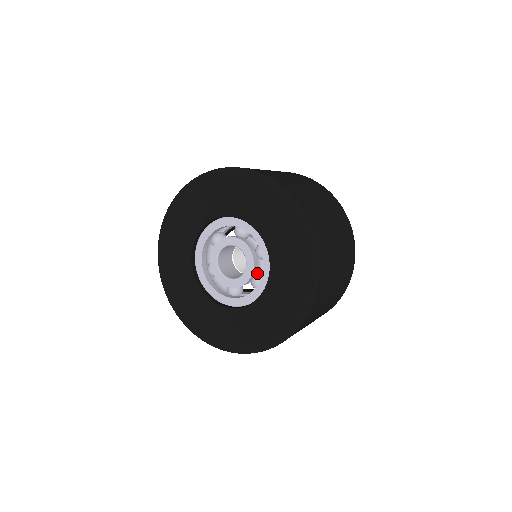
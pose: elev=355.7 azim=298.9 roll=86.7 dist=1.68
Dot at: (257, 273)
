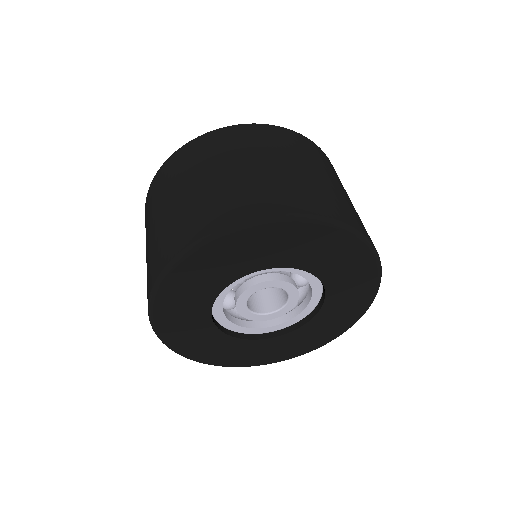
Dot at: occluded
